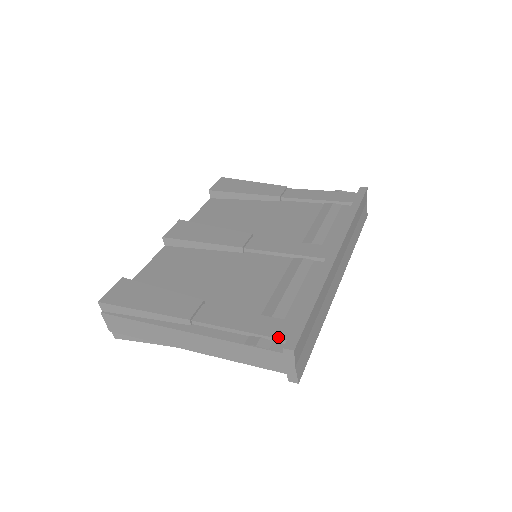
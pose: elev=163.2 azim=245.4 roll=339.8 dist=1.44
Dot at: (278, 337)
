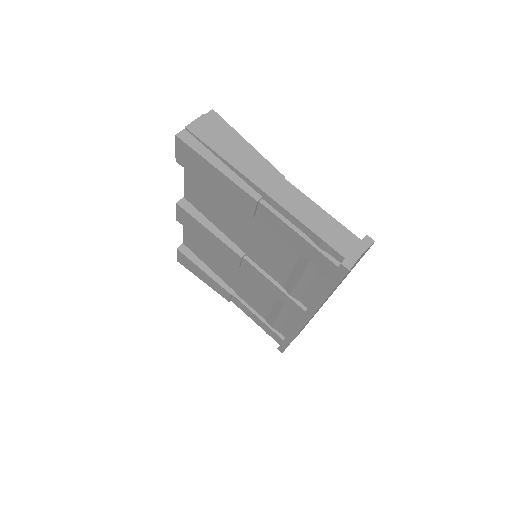
Dot at: (275, 340)
